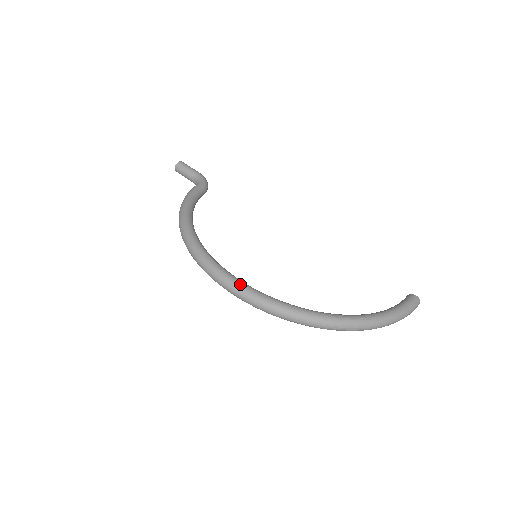
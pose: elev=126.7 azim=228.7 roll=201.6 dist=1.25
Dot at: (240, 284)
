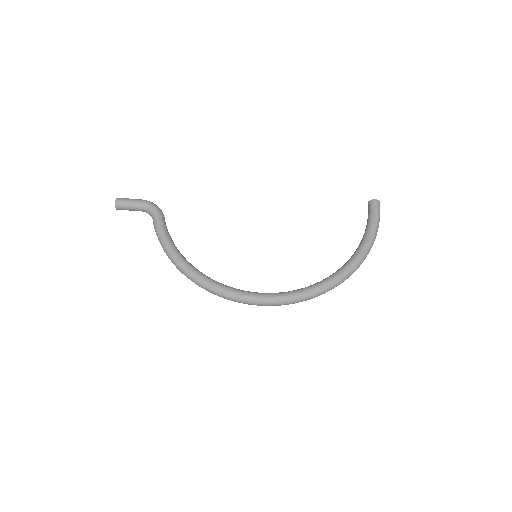
Dot at: (274, 299)
